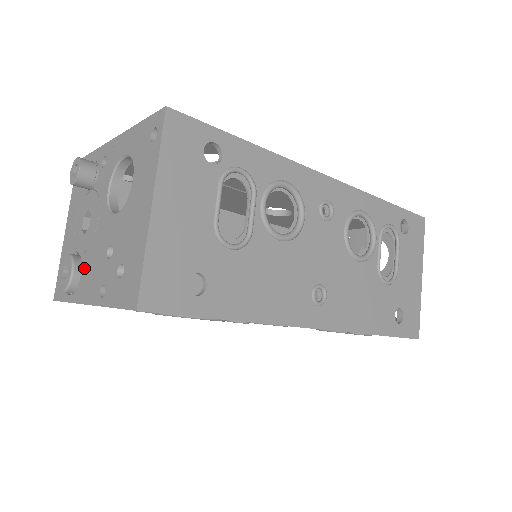
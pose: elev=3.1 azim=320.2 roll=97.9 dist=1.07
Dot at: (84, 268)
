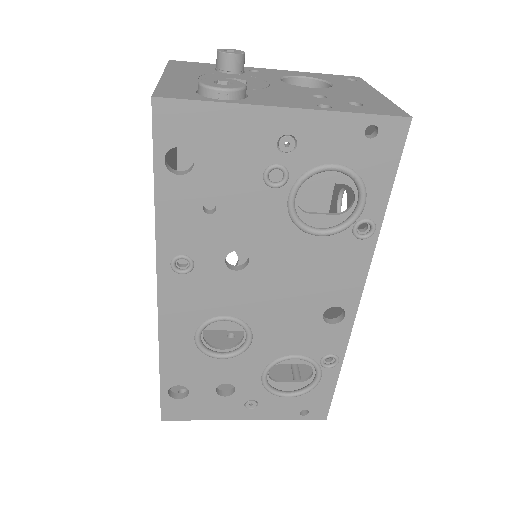
Dot at: (256, 94)
